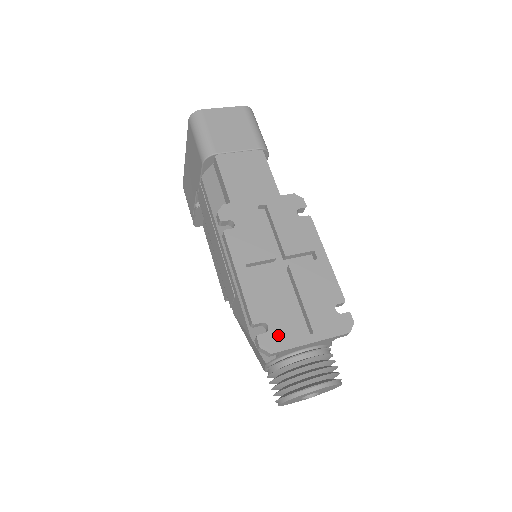
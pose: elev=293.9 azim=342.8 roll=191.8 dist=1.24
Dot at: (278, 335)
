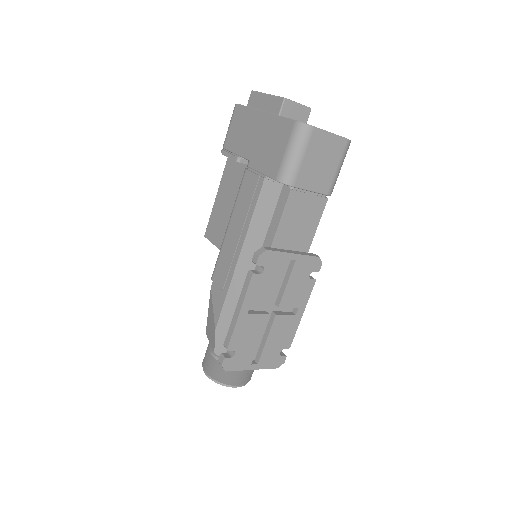
Dot at: (237, 361)
